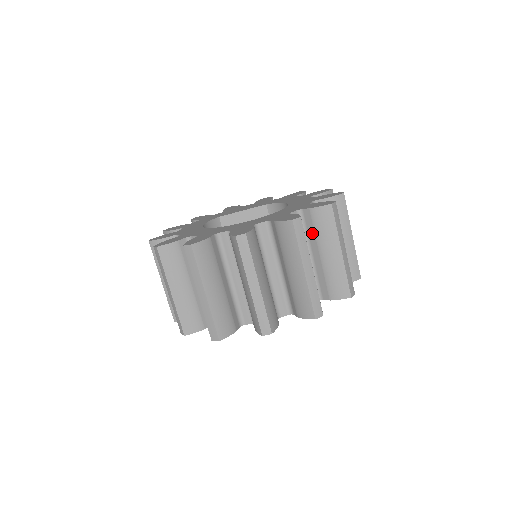
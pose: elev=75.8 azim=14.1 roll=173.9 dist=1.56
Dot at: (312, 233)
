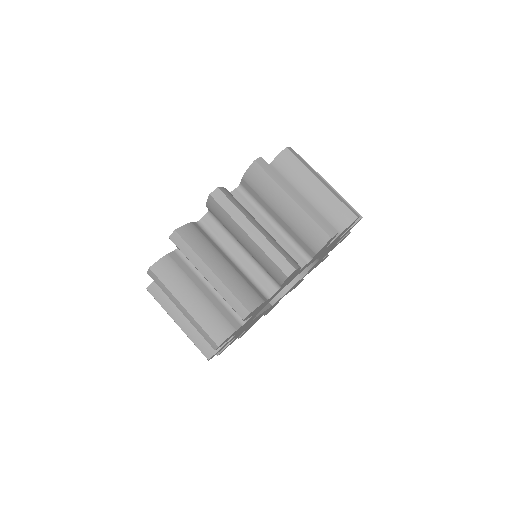
Dot at: occluded
